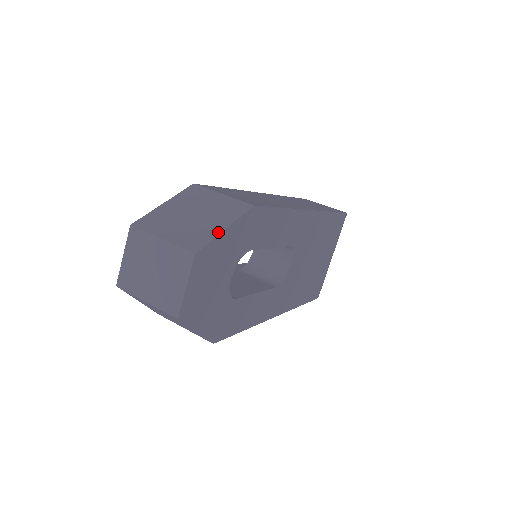
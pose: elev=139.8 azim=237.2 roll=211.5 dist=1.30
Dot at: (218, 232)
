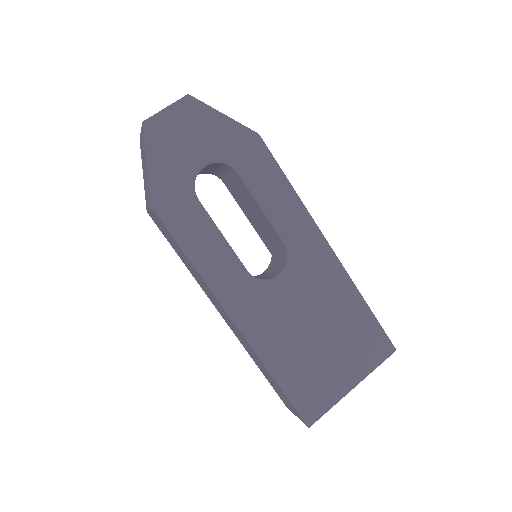
Dot at: (216, 110)
